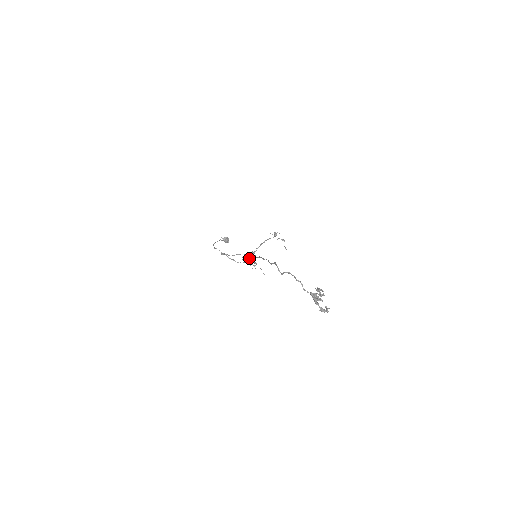
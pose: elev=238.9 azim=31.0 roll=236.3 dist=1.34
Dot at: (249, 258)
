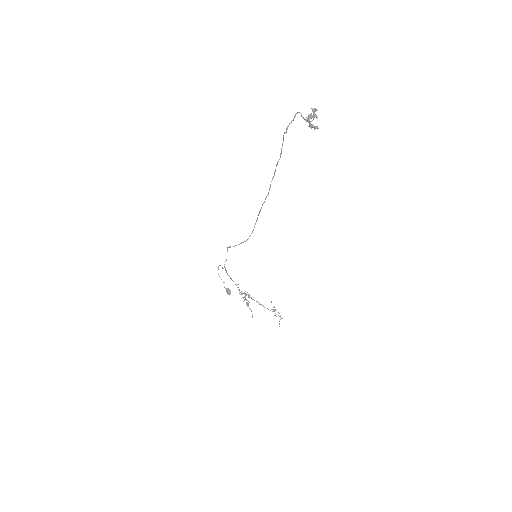
Dot at: occluded
